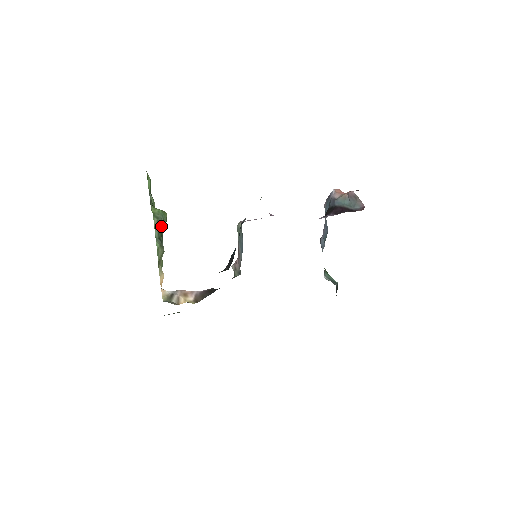
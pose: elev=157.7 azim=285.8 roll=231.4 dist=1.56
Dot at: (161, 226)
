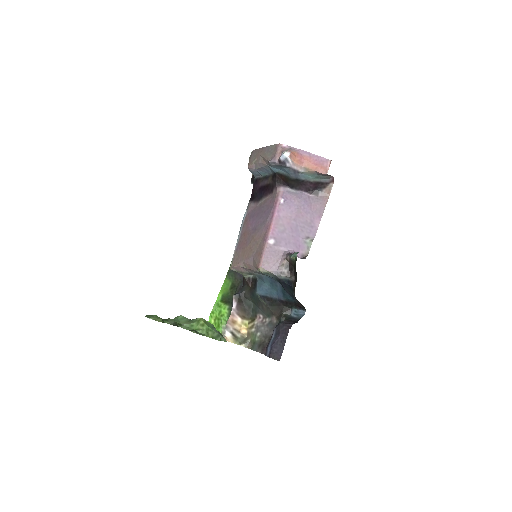
Dot at: occluded
